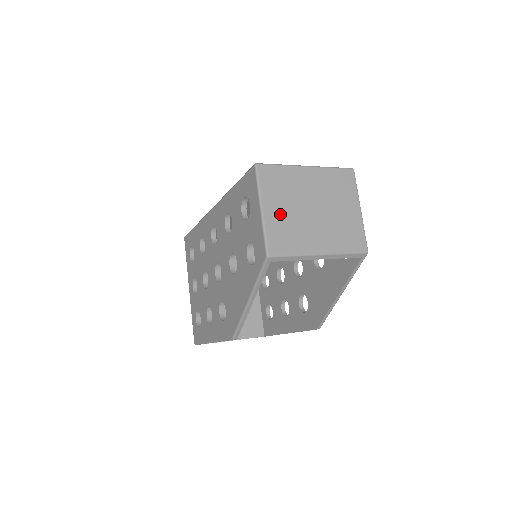
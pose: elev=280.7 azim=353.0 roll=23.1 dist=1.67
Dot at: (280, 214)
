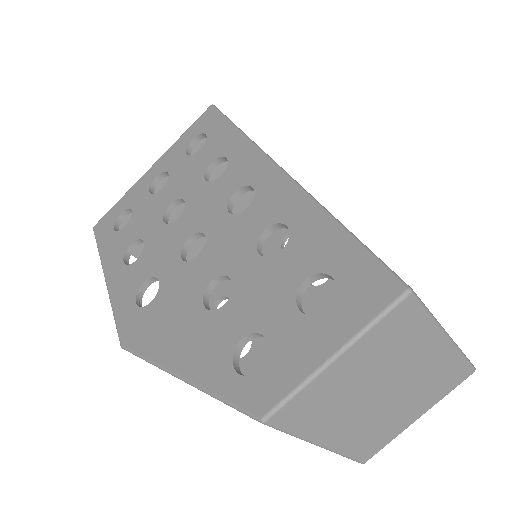
Dot at: (345, 378)
